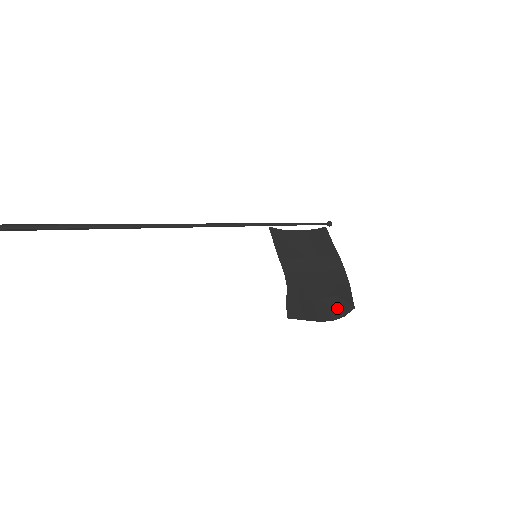
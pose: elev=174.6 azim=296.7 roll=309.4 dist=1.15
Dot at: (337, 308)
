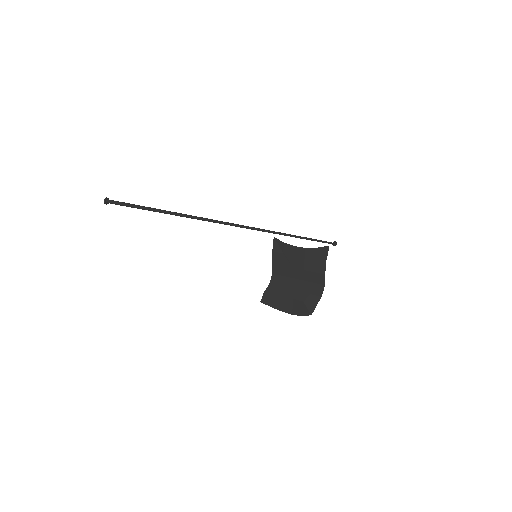
Dot at: (299, 309)
